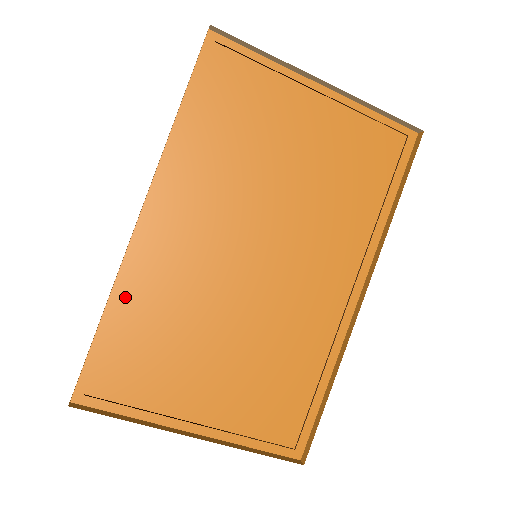
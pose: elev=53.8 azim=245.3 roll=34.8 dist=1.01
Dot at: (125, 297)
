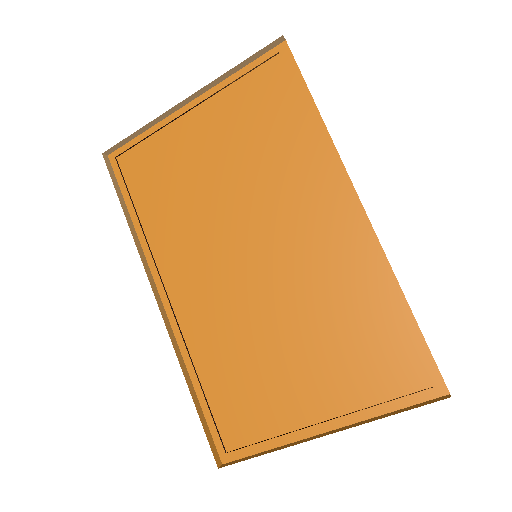
Dot at: (196, 363)
